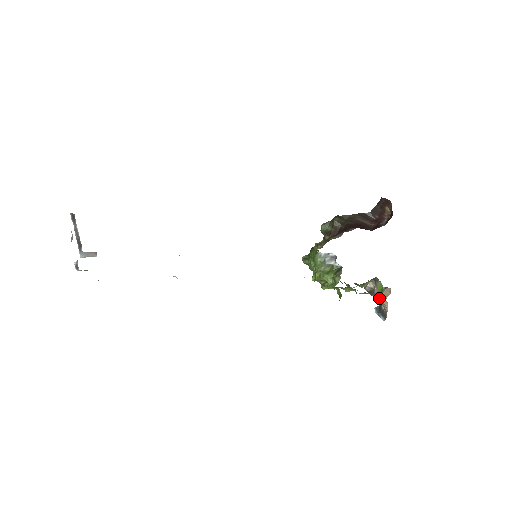
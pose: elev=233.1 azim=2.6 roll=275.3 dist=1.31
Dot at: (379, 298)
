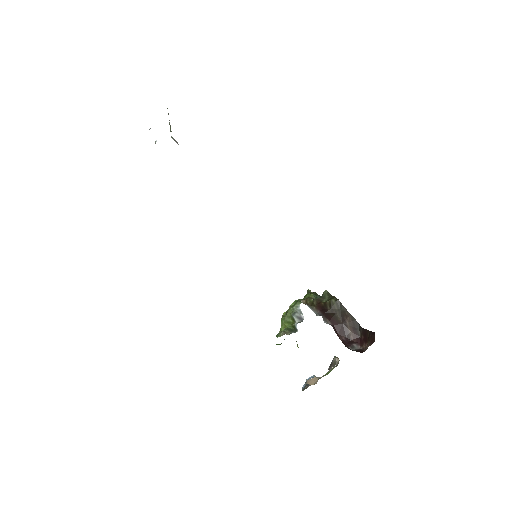
Dot at: occluded
